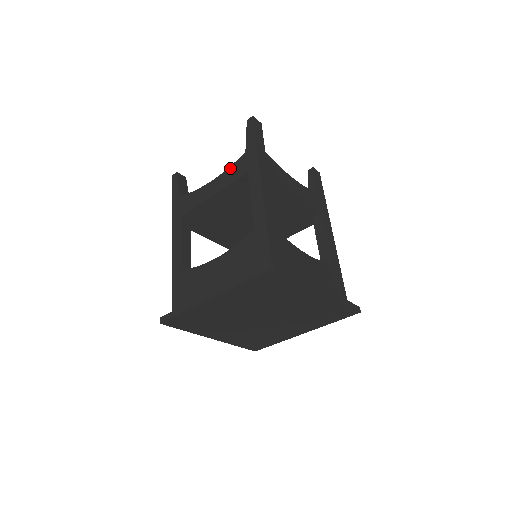
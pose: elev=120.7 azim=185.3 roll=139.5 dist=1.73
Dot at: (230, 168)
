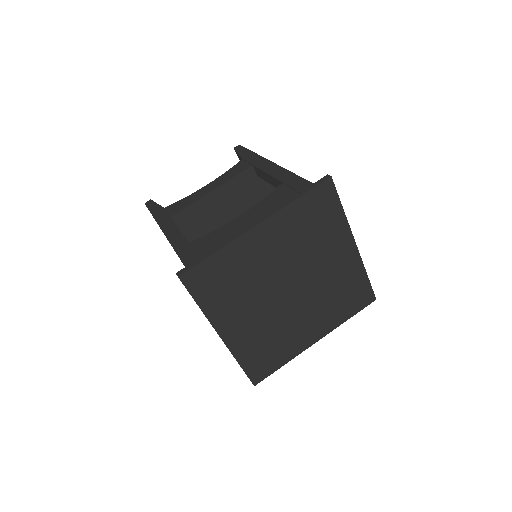
Dot at: (227, 172)
